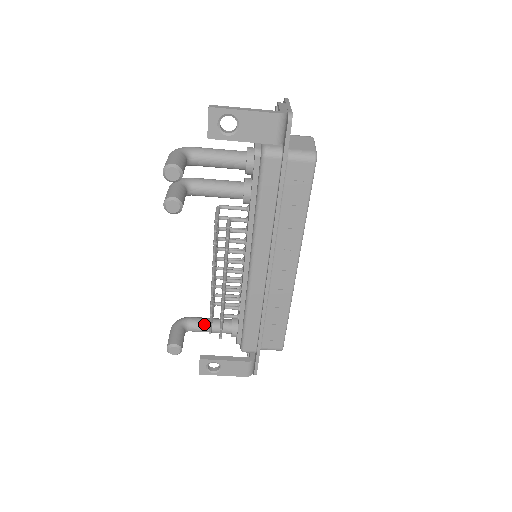
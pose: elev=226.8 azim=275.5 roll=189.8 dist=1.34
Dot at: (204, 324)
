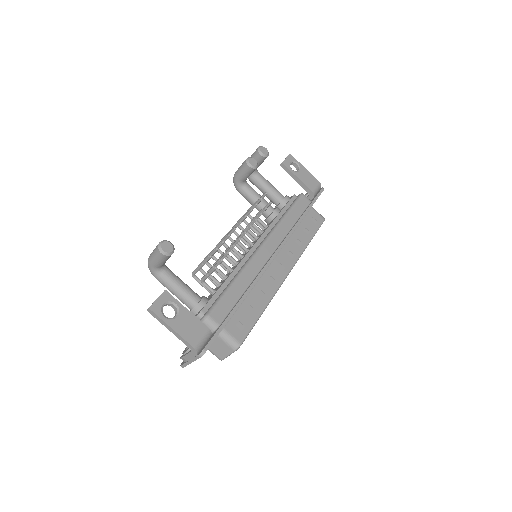
Dot at: (179, 278)
